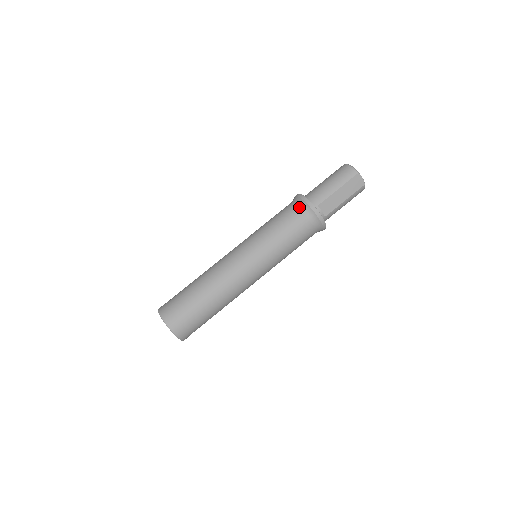
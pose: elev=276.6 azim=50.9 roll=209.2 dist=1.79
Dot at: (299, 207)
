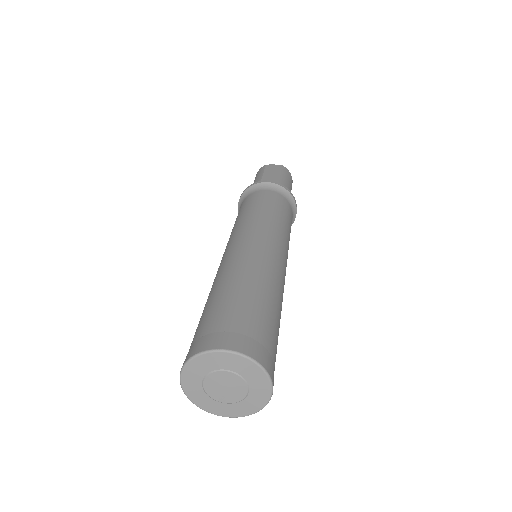
Dot at: (244, 200)
